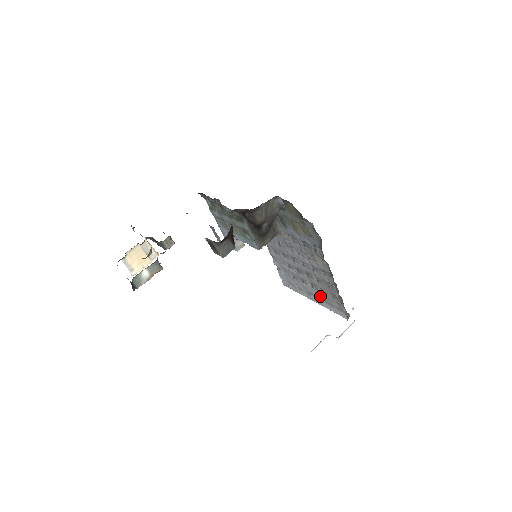
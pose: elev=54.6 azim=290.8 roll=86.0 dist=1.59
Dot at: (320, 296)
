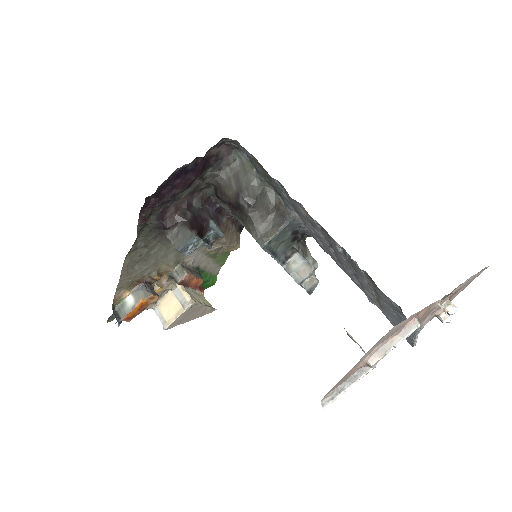
Dot at: (390, 309)
